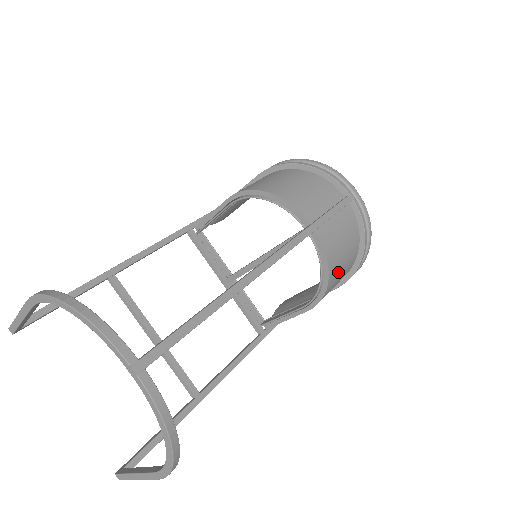
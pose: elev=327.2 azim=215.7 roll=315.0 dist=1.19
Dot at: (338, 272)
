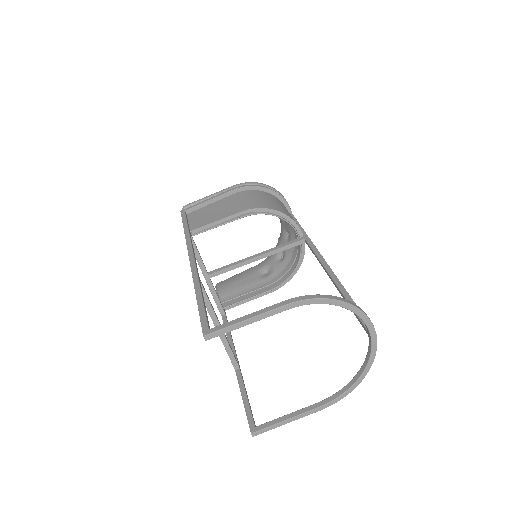
Dot at: occluded
